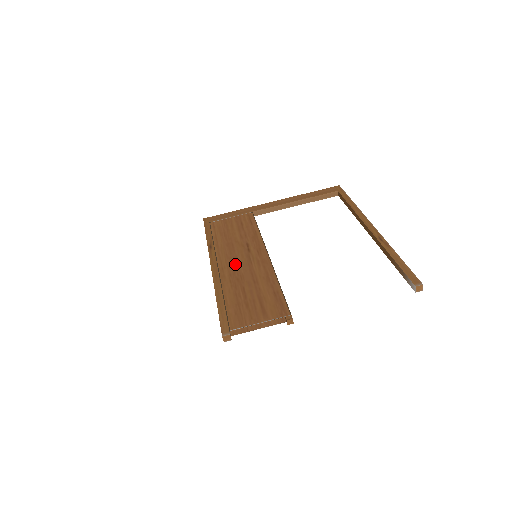
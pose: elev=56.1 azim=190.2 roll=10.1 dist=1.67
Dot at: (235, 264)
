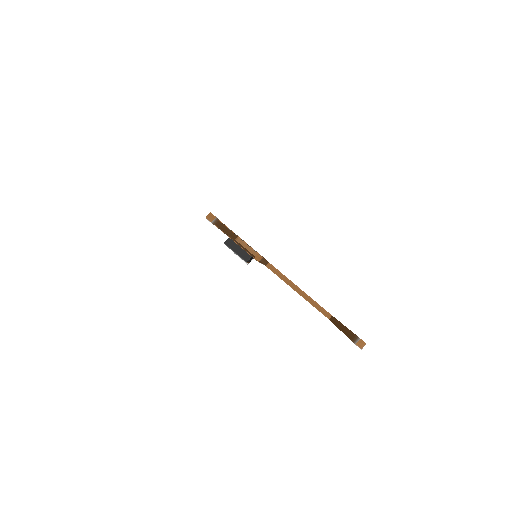
Dot at: occluded
